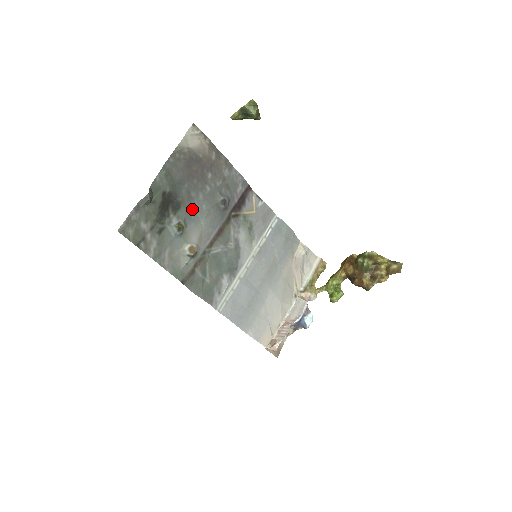
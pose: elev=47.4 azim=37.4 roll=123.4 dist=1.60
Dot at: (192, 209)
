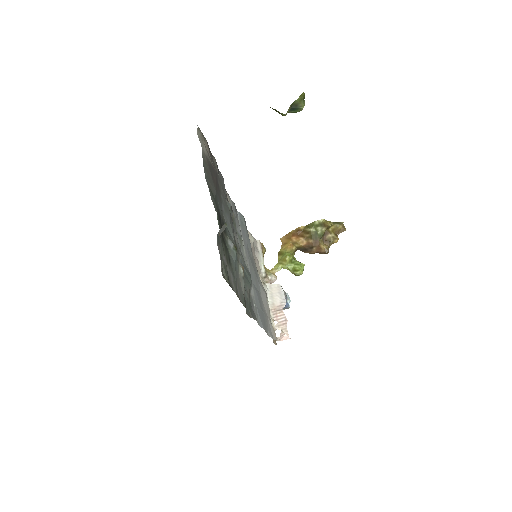
Dot at: occluded
